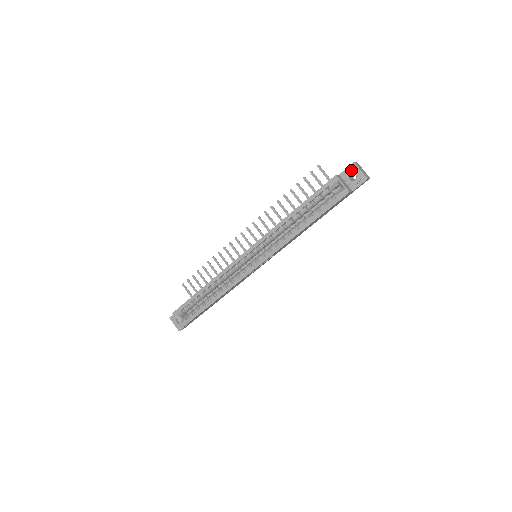
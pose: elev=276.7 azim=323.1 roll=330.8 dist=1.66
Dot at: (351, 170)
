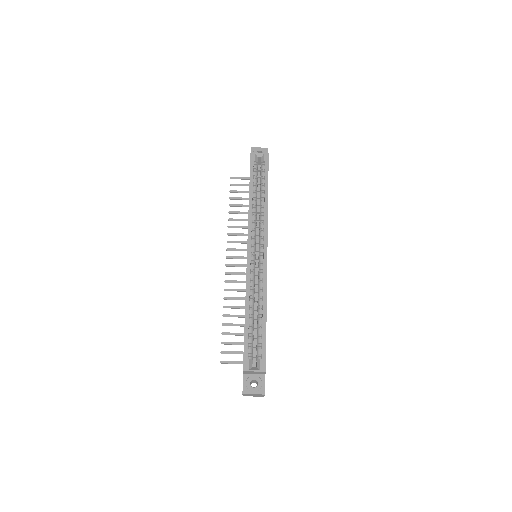
Dot at: (254, 151)
